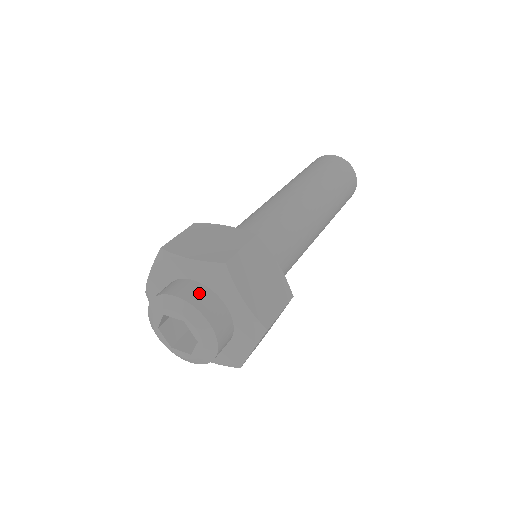
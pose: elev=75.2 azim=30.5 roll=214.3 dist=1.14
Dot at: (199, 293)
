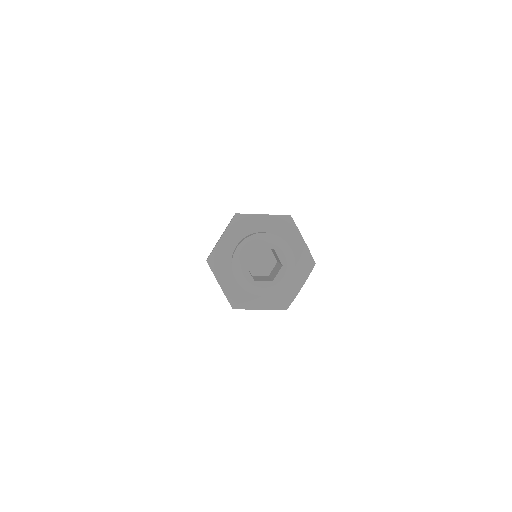
Dot at: occluded
